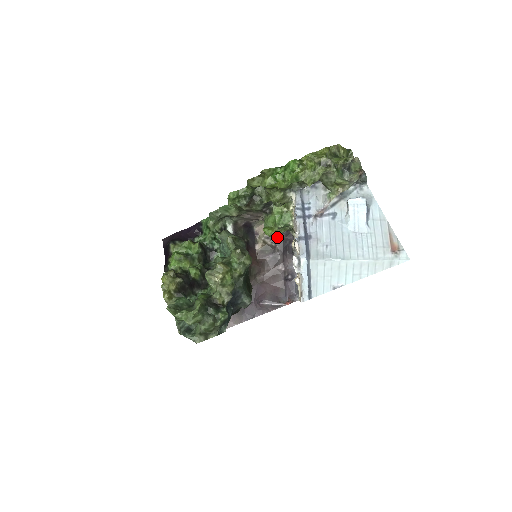
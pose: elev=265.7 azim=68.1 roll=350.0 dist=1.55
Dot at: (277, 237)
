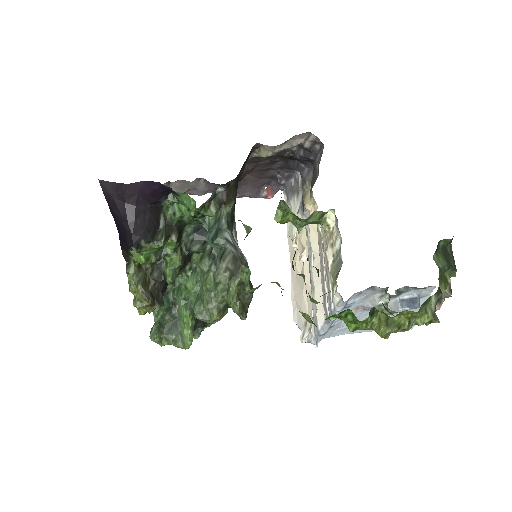
Dot at: occluded
